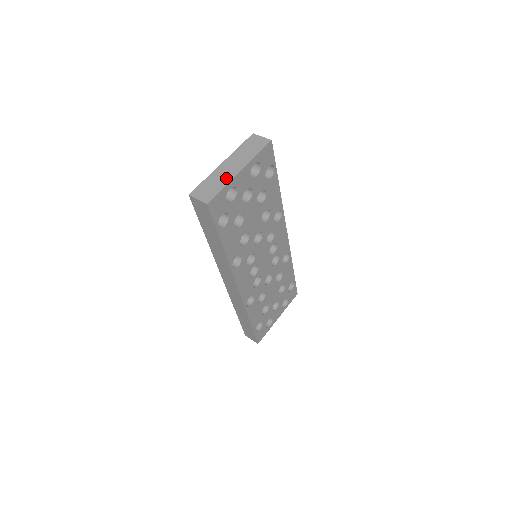
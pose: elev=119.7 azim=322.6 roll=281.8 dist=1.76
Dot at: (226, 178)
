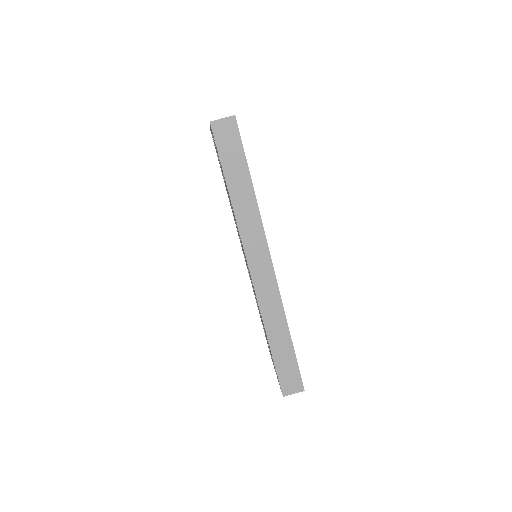
Dot at: occluded
